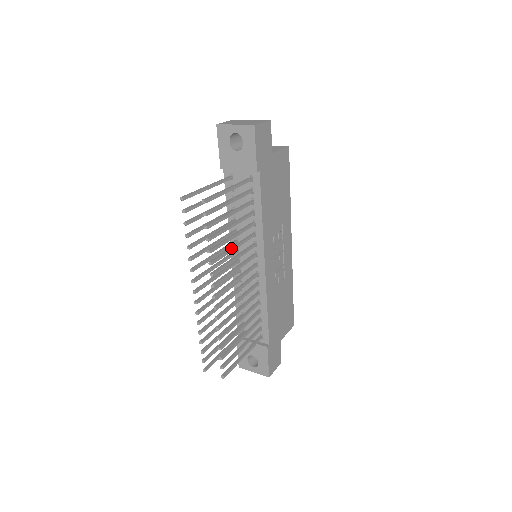
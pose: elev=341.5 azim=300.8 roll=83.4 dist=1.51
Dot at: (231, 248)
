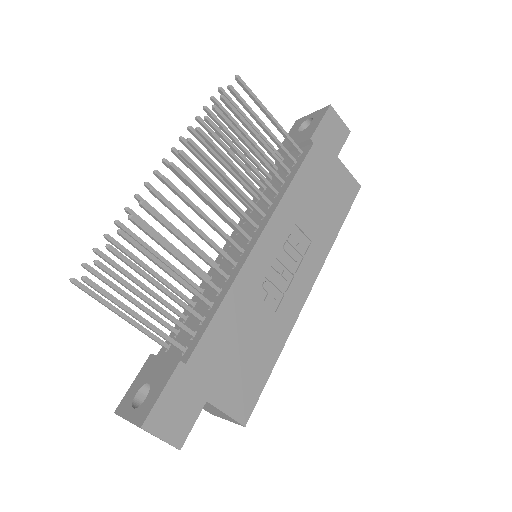
Dot at: (232, 162)
